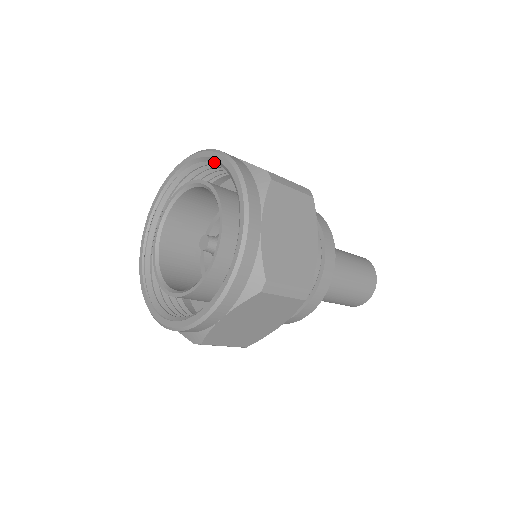
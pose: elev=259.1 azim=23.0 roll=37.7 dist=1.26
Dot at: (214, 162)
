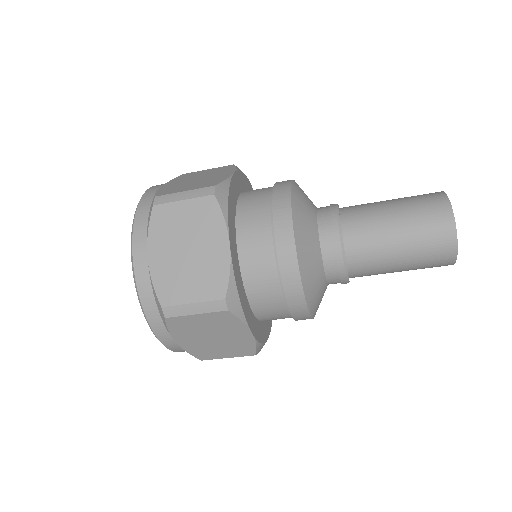
Dot at: occluded
